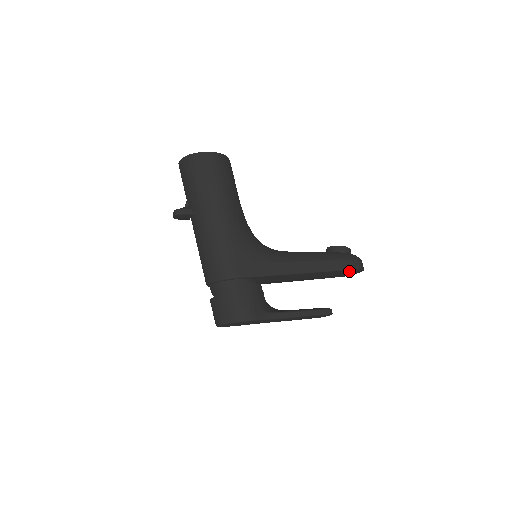
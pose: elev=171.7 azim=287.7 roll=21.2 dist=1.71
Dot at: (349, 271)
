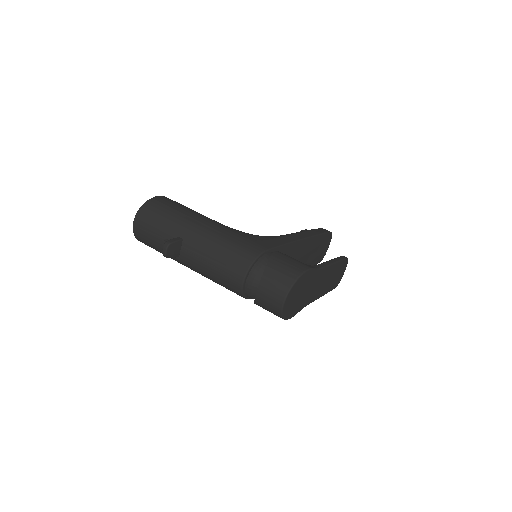
Dot at: (325, 238)
